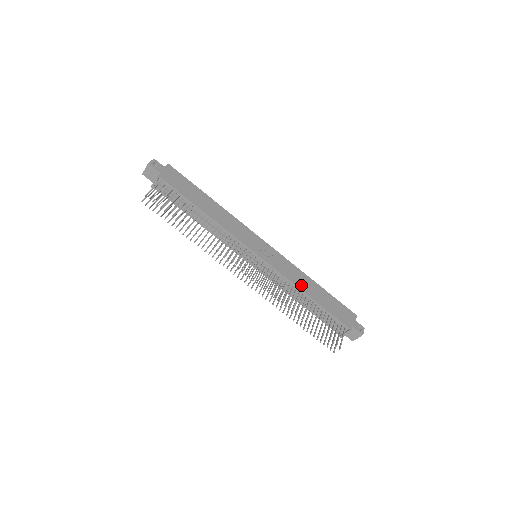
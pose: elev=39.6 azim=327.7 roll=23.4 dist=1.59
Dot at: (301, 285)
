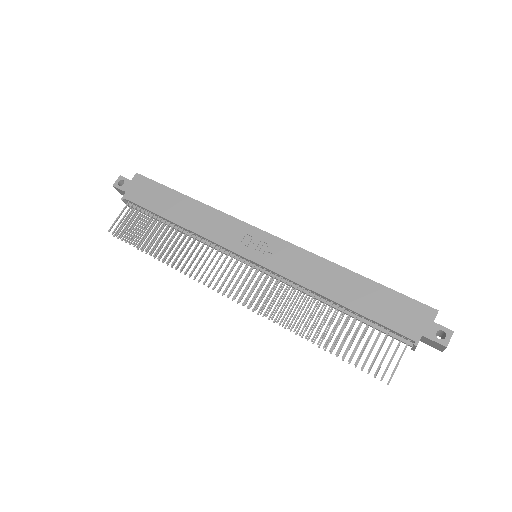
Dot at: (320, 286)
